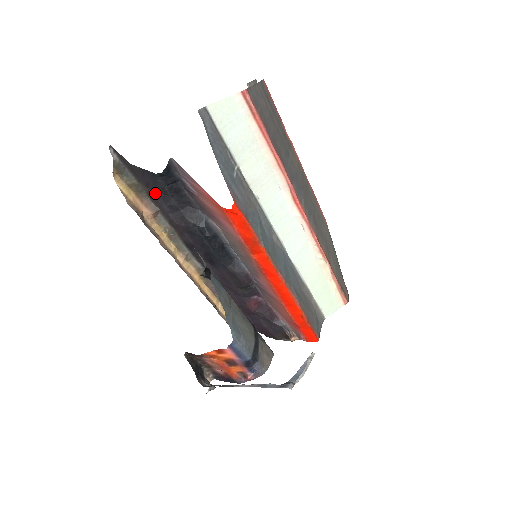
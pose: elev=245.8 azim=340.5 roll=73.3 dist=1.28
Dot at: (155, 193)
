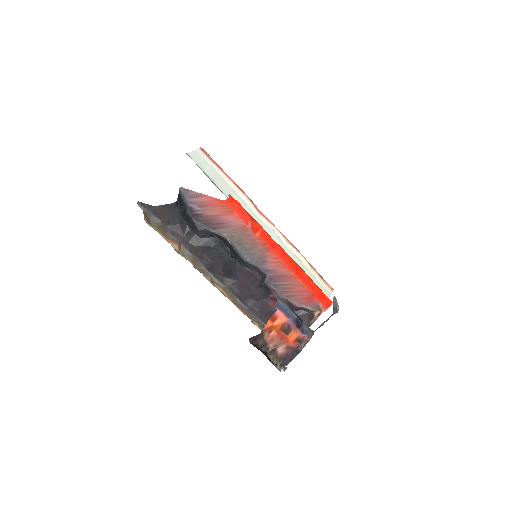
Dot at: (175, 227)
